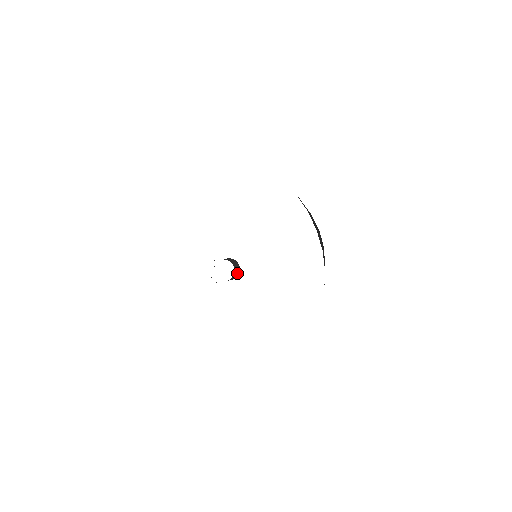
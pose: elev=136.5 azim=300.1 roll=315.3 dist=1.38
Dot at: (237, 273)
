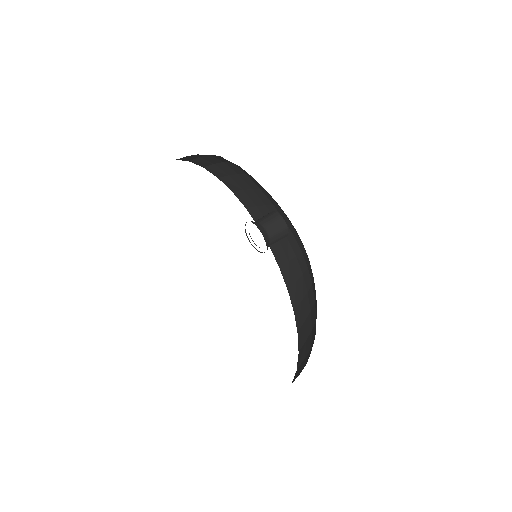
Dot at: (282, 235)
